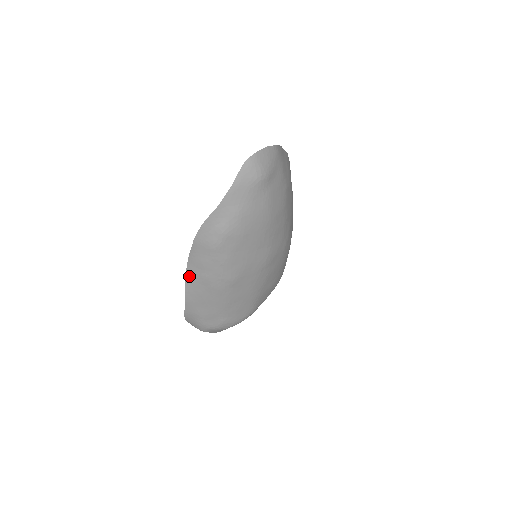
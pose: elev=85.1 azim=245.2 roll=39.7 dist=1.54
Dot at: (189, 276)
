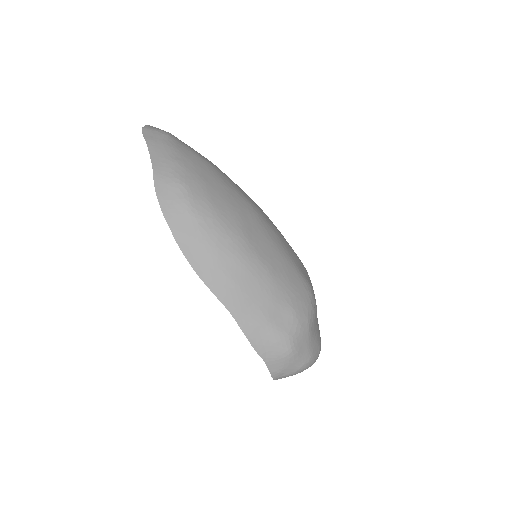
Dot at: (202, 272)
